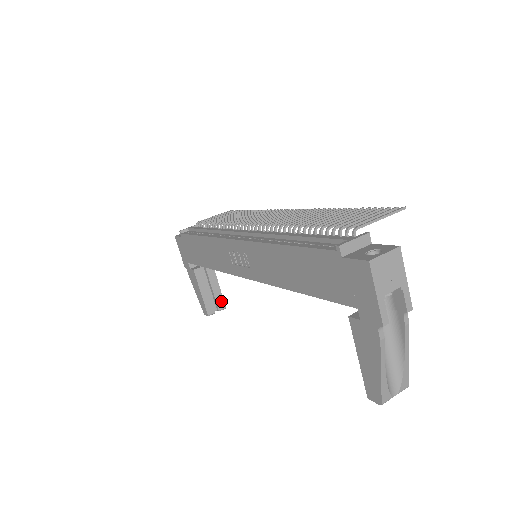
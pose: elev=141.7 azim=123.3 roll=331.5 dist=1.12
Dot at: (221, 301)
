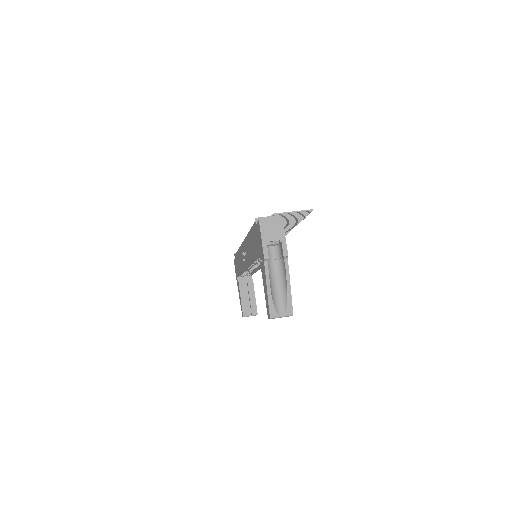
Dot at: (255, 309)
